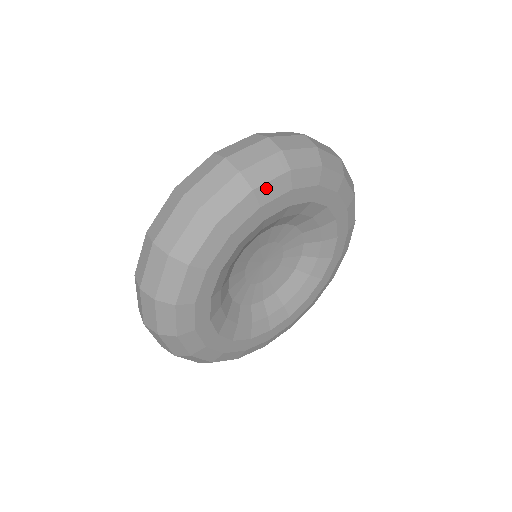
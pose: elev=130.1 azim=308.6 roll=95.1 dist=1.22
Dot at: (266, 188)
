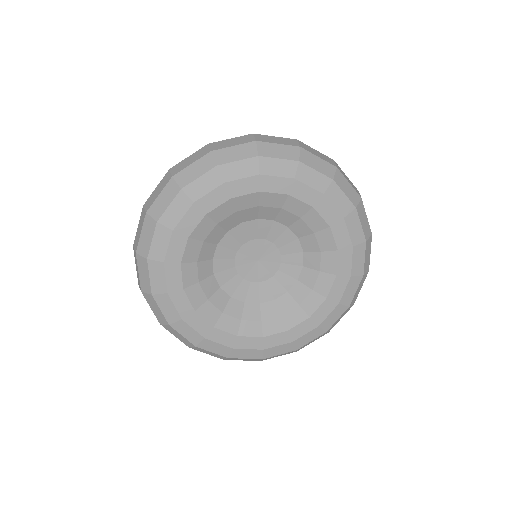
Dot at: (231, 167)
